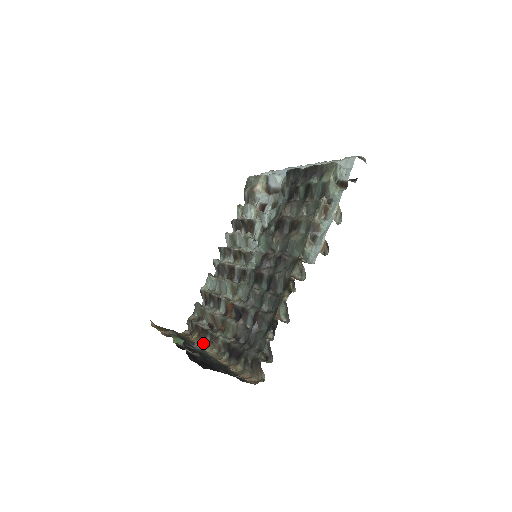
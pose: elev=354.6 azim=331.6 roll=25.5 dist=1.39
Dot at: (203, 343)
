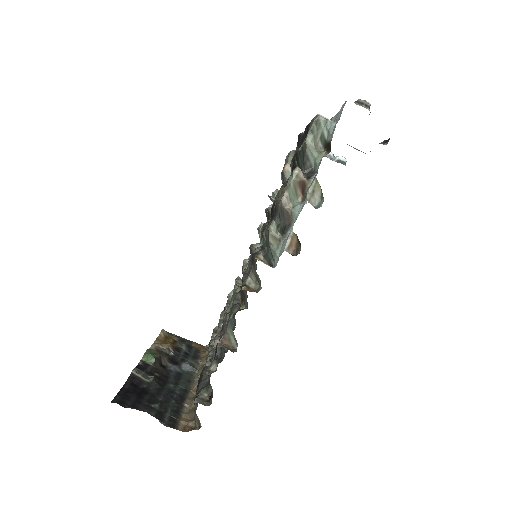
Dot at: (205, 362)
